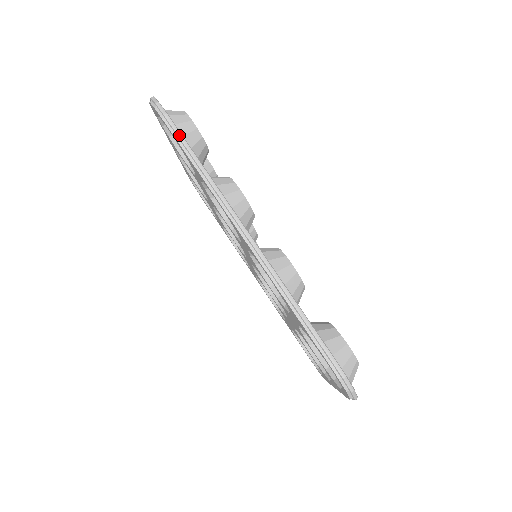
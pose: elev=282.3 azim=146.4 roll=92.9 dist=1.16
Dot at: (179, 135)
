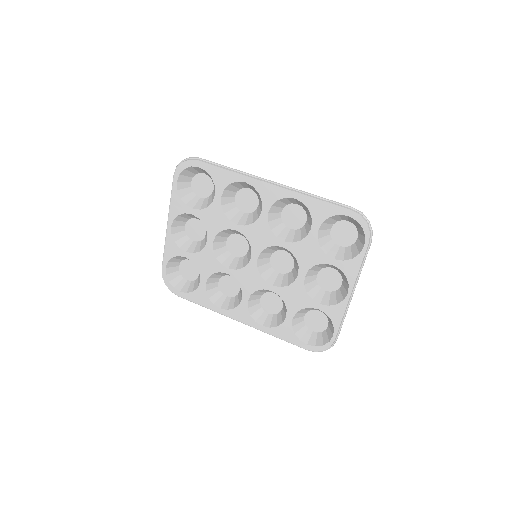
Dot at: (212, 162)
